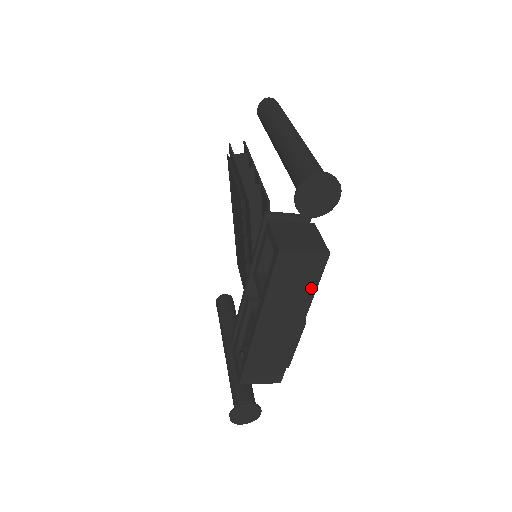
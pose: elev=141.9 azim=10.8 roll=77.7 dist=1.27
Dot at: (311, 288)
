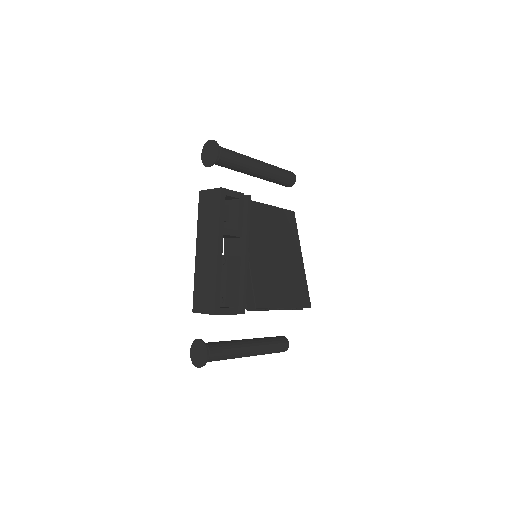
Dot at: (217, 216)
